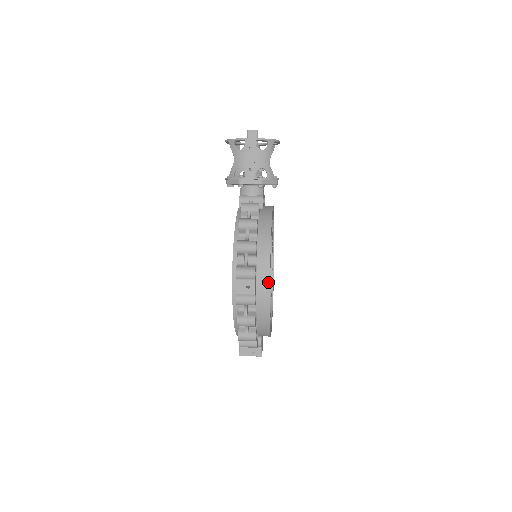
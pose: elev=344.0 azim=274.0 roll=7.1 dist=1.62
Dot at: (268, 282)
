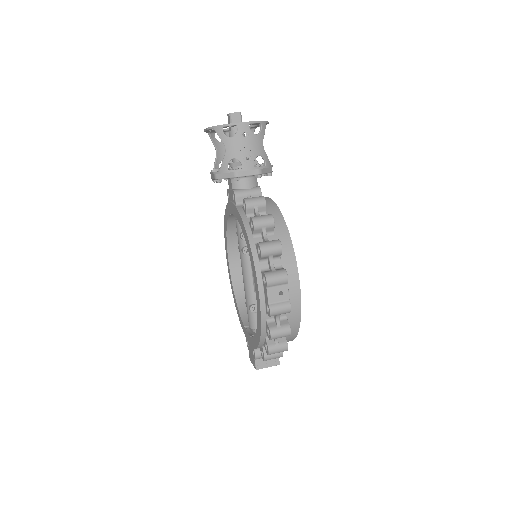
Dot at: (298, 283)
